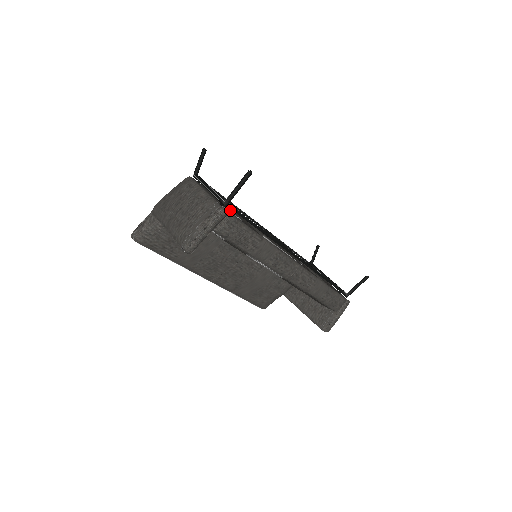
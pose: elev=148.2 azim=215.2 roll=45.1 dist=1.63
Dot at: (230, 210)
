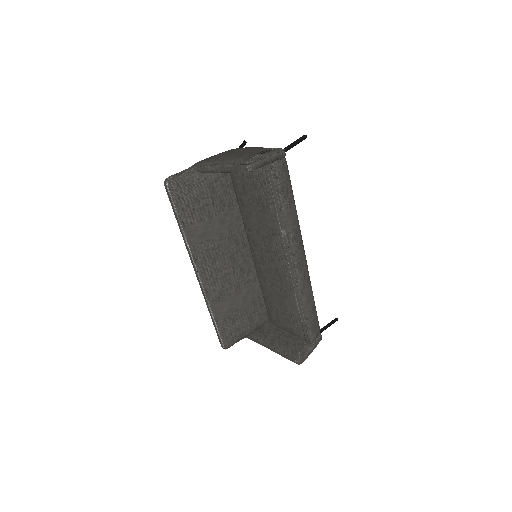
Dot at: occluded
